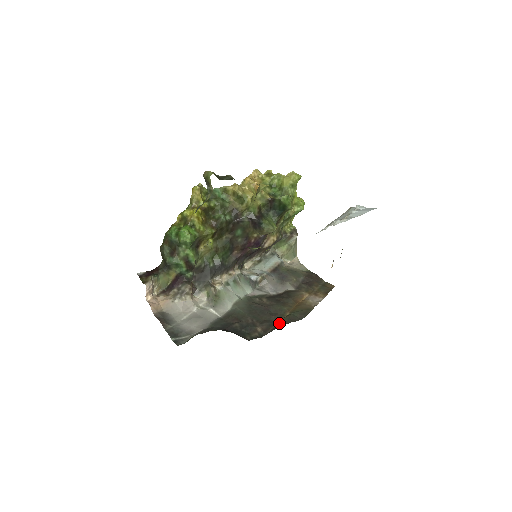
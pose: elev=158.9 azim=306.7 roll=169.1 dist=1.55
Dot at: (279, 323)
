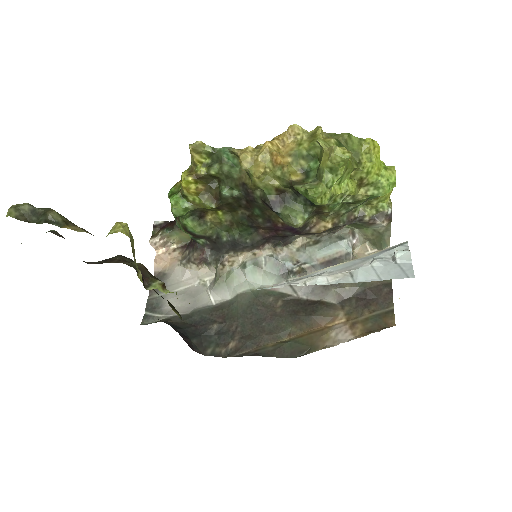
Dot at: (260, 348)
